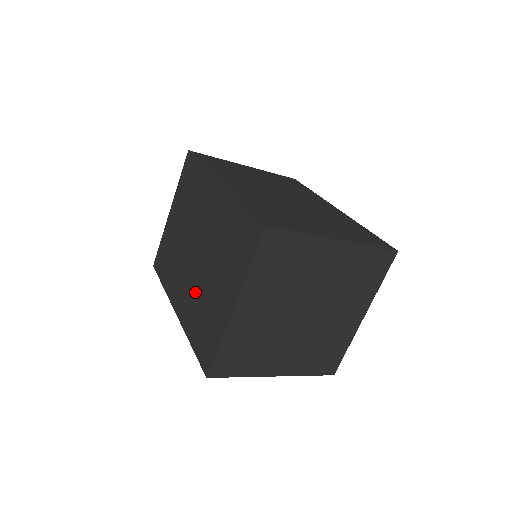
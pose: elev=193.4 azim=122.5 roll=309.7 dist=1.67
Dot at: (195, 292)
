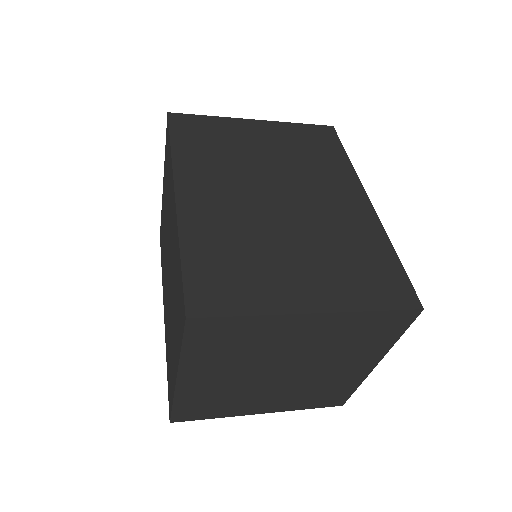
Dot at: (168, 314)
